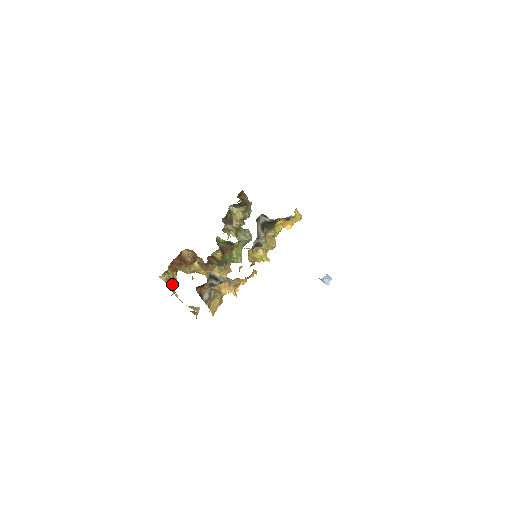
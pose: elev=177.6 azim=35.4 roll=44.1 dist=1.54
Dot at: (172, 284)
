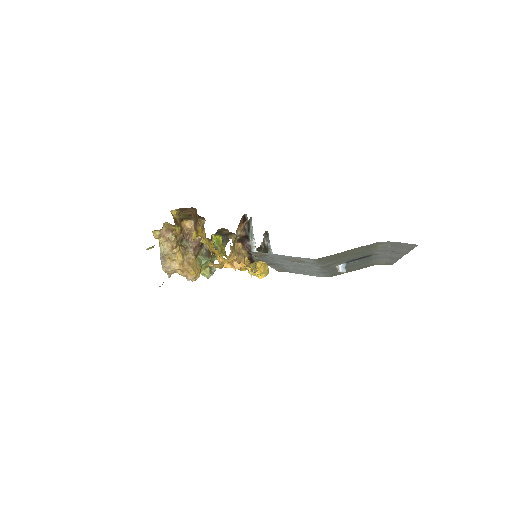
Dot at: (177, 226)
